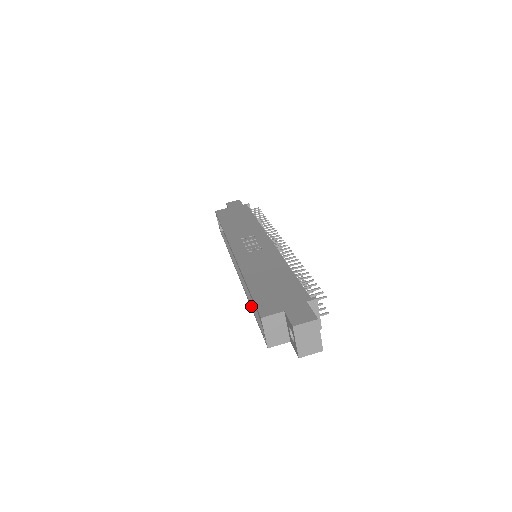
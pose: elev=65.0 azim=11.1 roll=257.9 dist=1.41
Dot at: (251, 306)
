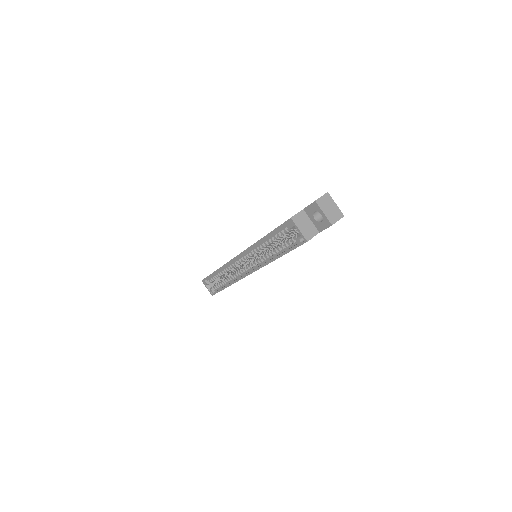
Dot at: (276, 256)
